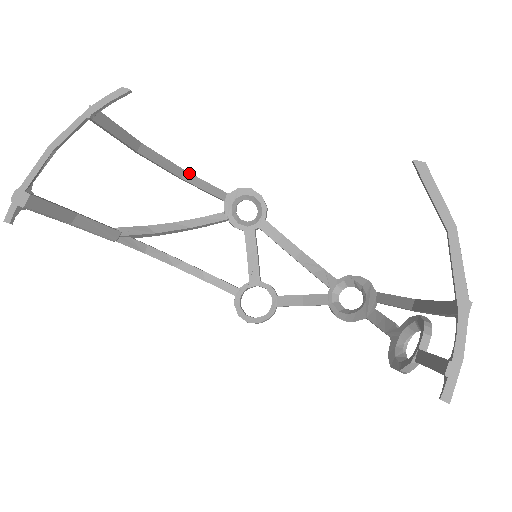
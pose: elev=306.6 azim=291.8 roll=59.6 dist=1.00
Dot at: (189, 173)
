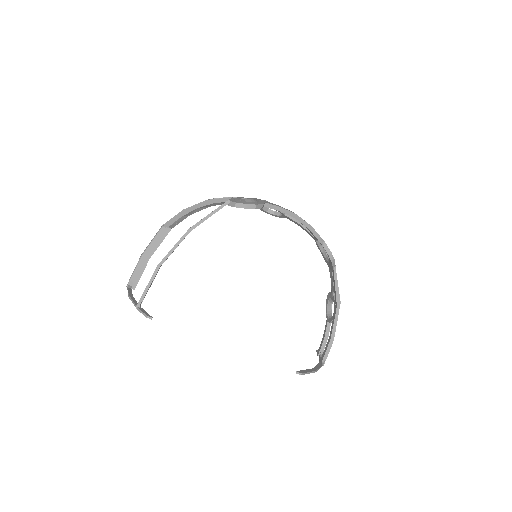
Dot at: occluded
